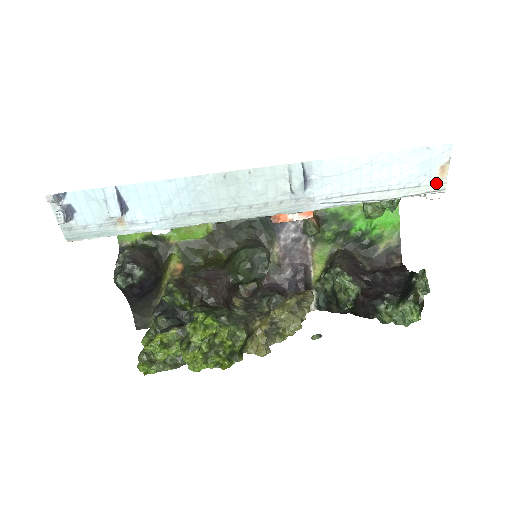
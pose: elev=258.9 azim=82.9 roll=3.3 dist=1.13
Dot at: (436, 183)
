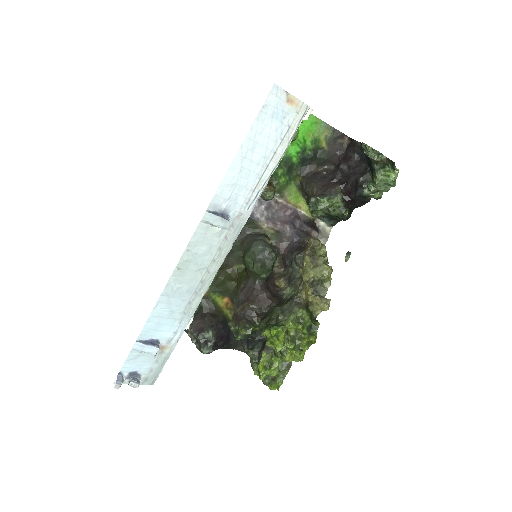
Dot at: (297, 111)
